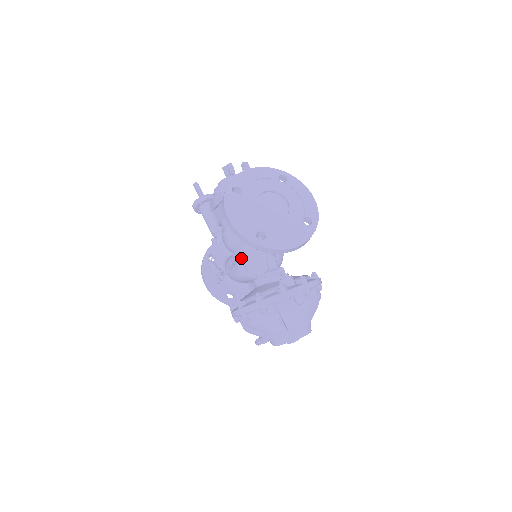
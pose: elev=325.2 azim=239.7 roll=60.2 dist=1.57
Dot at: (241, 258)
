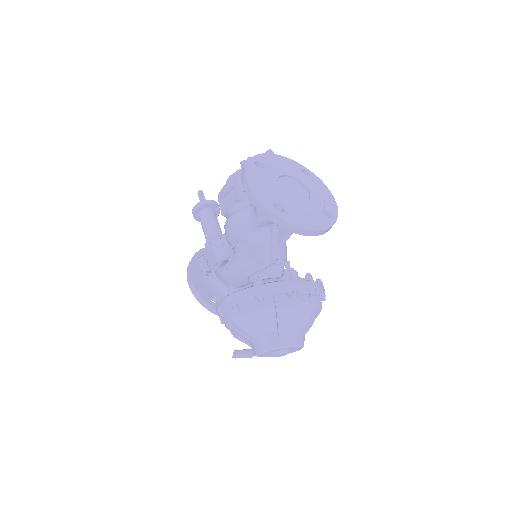
Dot at: (242, 247)
